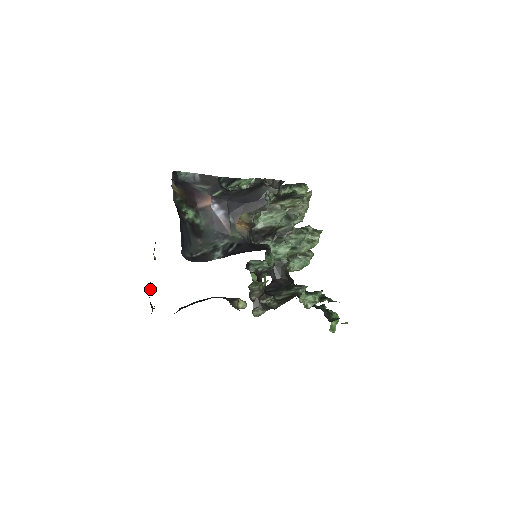
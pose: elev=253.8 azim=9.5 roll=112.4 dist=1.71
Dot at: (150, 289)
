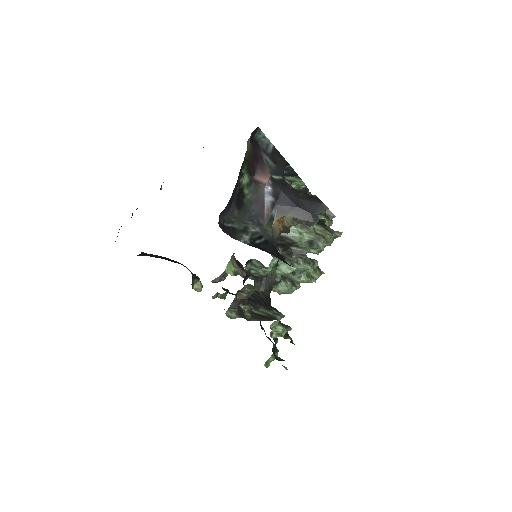
Dot at: (132, 215)
